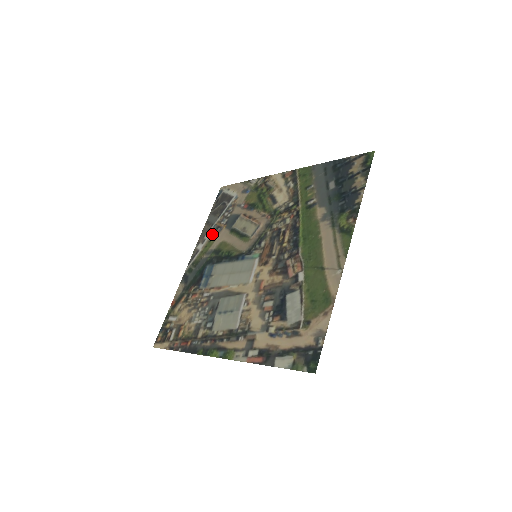
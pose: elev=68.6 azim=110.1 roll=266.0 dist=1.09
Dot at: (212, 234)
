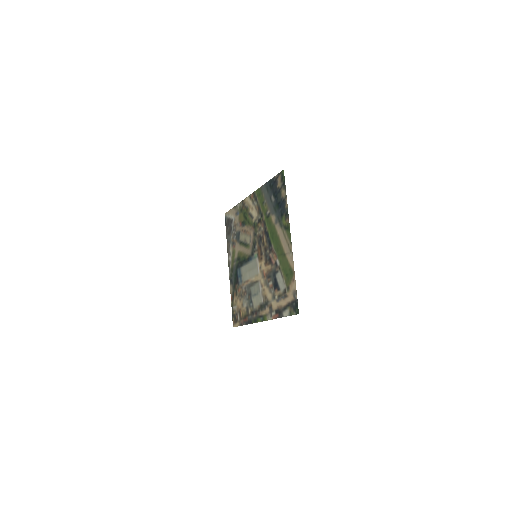
Dot at: (232, 248)
